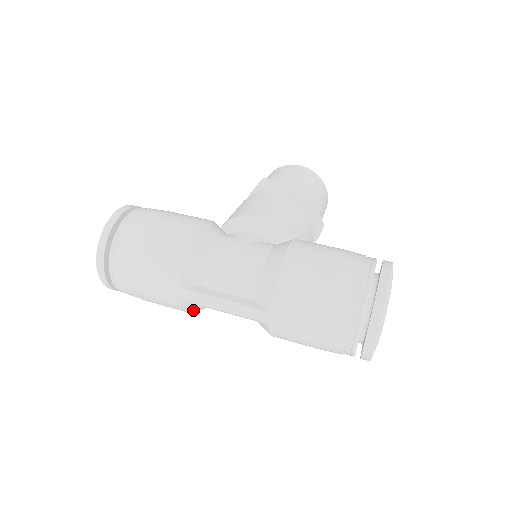
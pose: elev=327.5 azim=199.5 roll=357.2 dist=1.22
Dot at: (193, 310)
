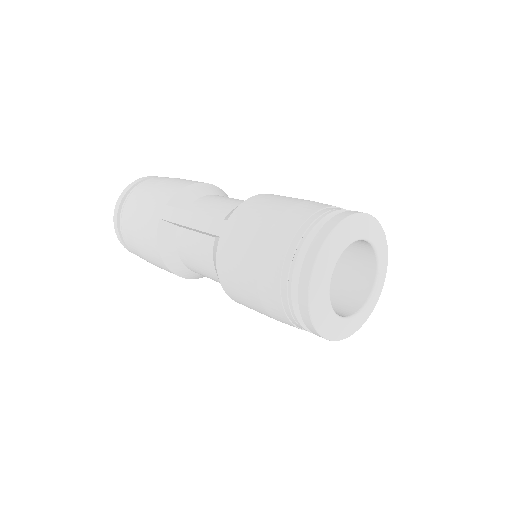
Dot at: (165, 249)
